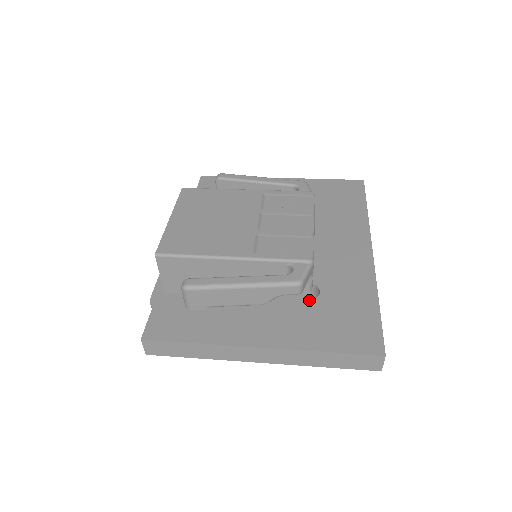
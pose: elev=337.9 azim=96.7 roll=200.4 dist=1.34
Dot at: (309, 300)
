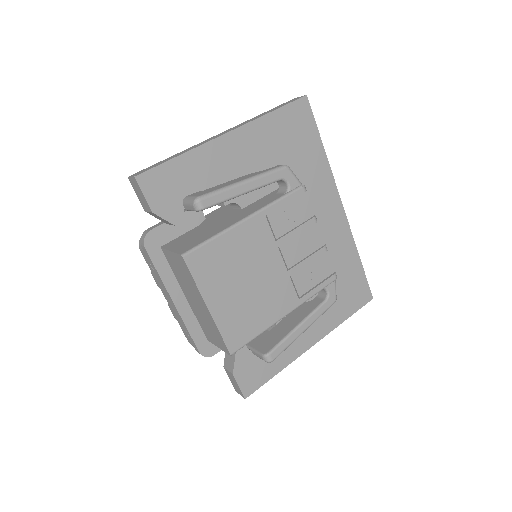
Dot at: occluded
